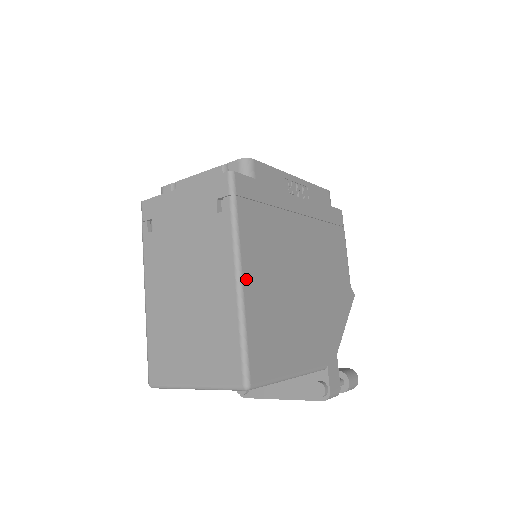
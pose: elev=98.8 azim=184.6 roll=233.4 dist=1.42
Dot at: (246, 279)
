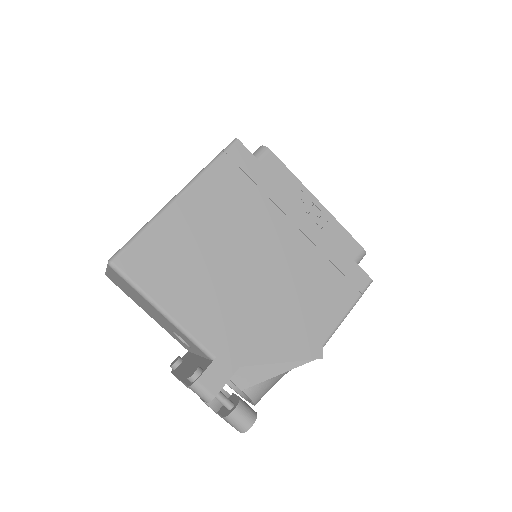
Dot at: (181, 203)
